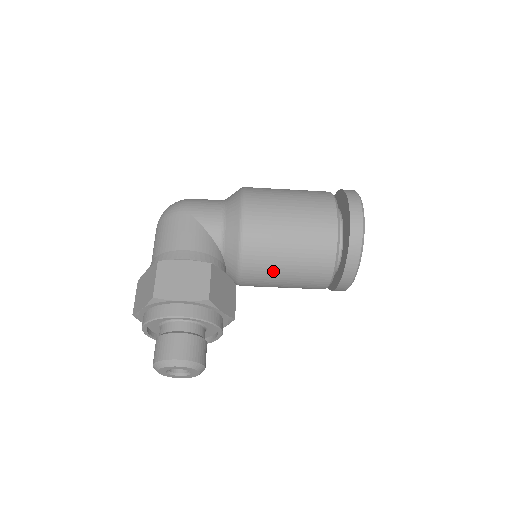
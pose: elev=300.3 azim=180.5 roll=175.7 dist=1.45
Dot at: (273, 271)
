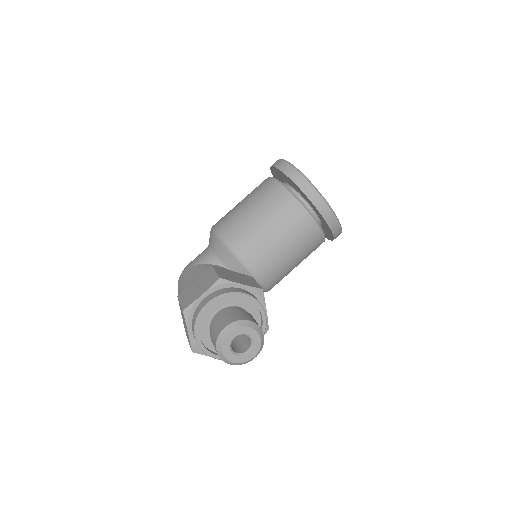
Dot at: (265, 243)
